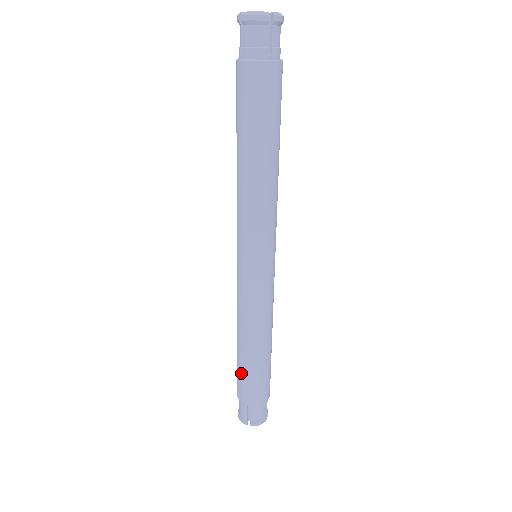
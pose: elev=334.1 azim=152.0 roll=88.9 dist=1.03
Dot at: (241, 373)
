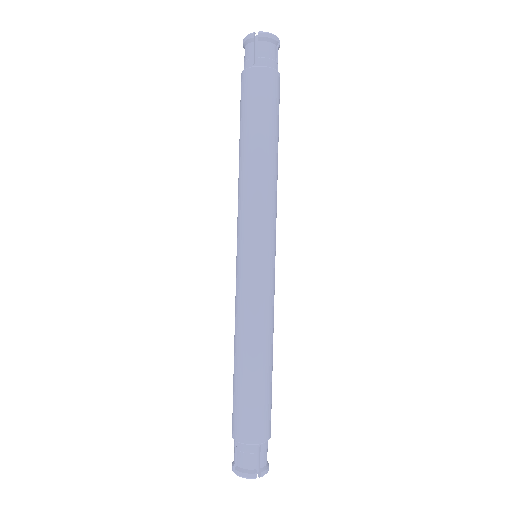
Dot at: (251, 401)
